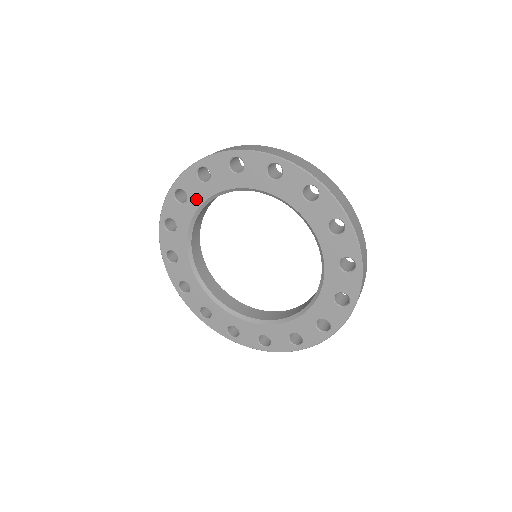
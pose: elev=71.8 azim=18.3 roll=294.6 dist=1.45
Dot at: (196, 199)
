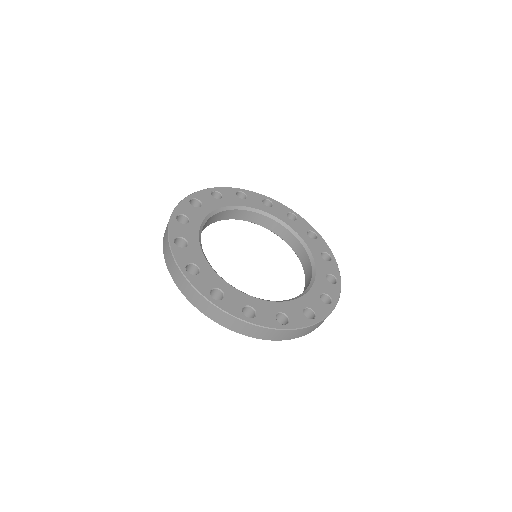
Dot at: (197, 218)
